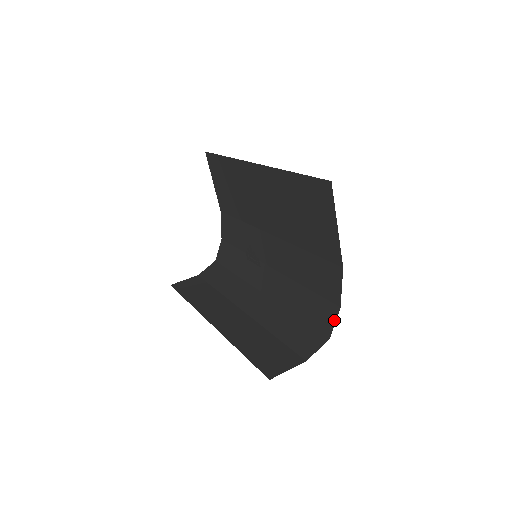
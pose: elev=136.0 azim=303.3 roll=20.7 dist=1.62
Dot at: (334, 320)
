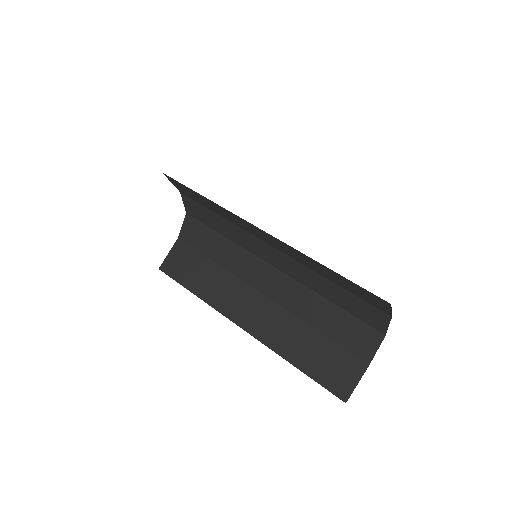
Dot at: (386, 324)
